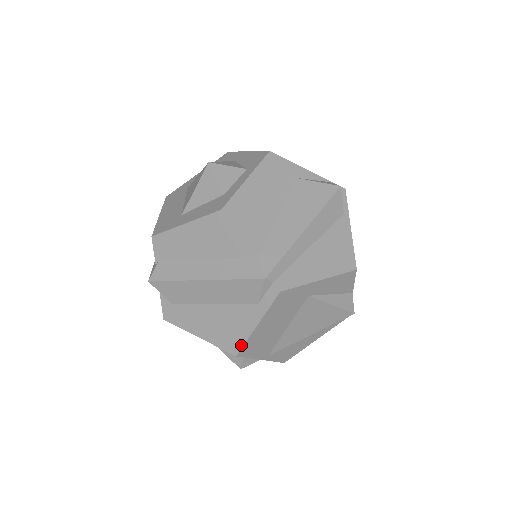
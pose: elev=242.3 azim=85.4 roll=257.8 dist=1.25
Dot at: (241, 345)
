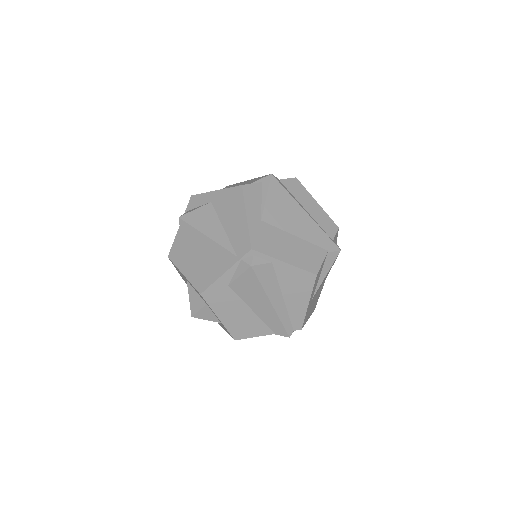
Dot at: occluded
